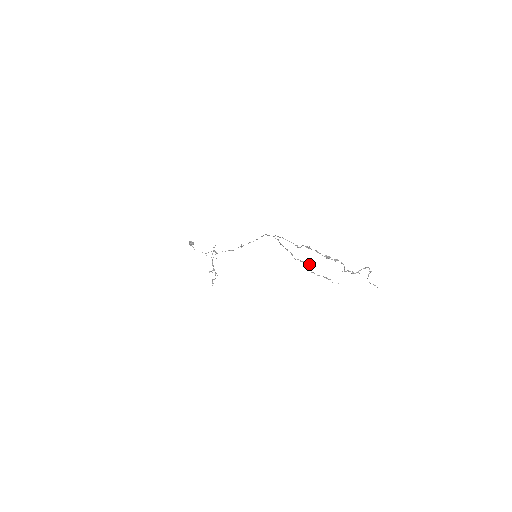
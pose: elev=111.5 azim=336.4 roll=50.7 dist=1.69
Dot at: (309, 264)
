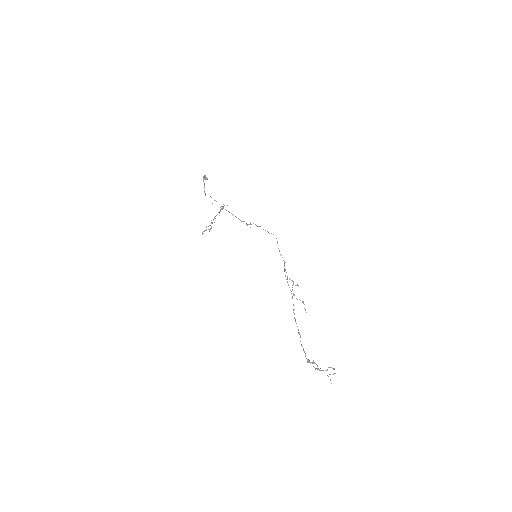
Dot at: (297, 285)
